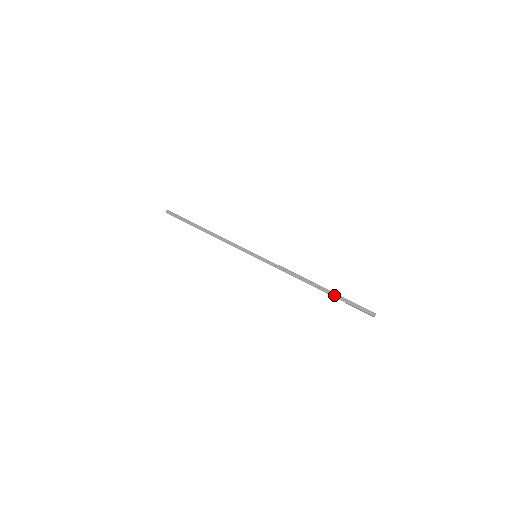
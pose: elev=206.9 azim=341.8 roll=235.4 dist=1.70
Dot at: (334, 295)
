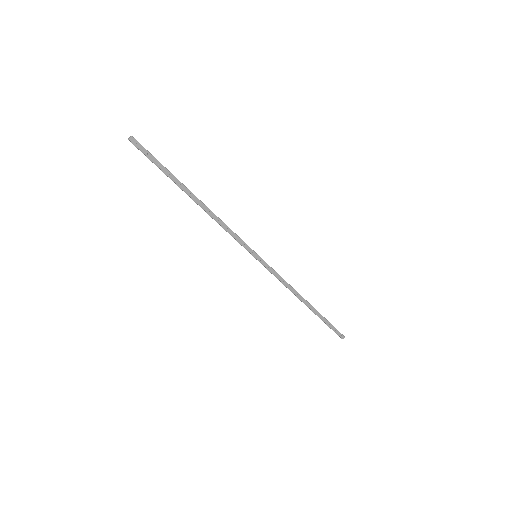
Dot at: (320, 317)
